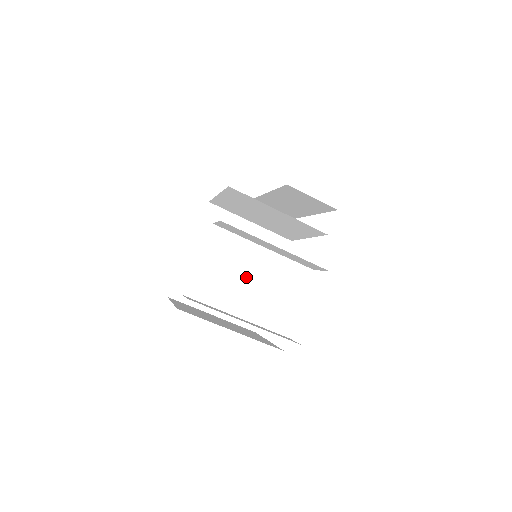
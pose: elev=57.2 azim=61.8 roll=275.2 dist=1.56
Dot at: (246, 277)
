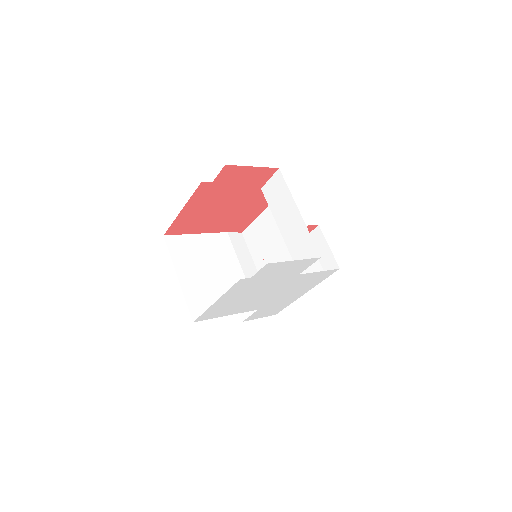
Dot at: (223, 287)
